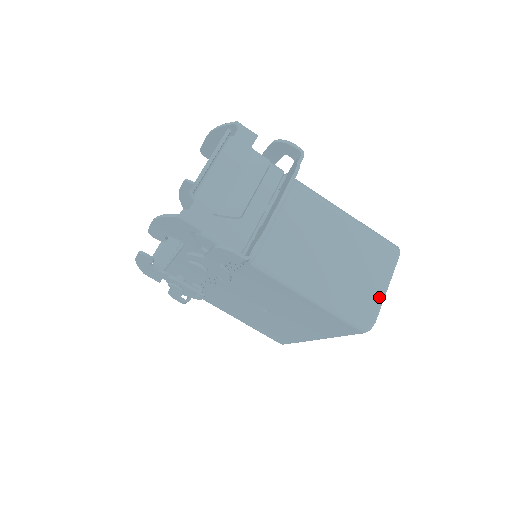
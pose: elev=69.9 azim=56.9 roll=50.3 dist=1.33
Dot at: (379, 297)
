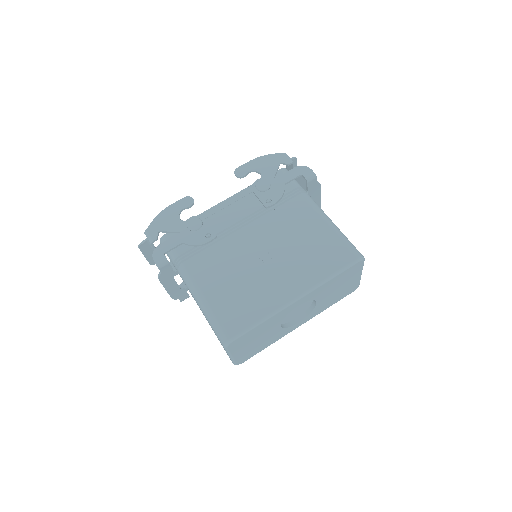
Dot at: occluded
